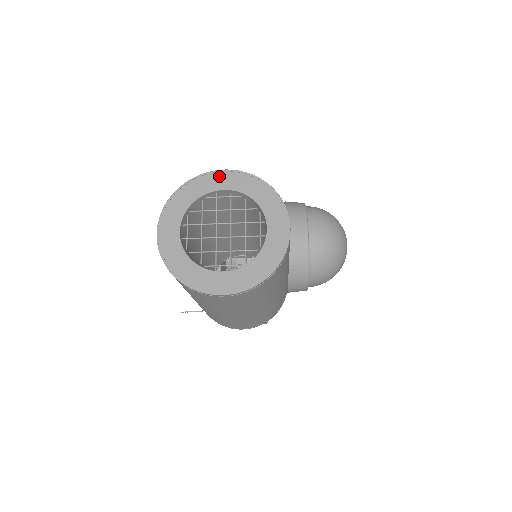
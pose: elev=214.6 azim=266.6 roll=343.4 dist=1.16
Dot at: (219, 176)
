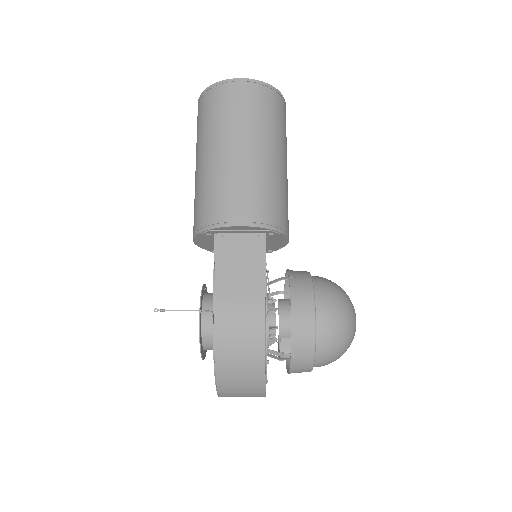
Dot at: occluded
